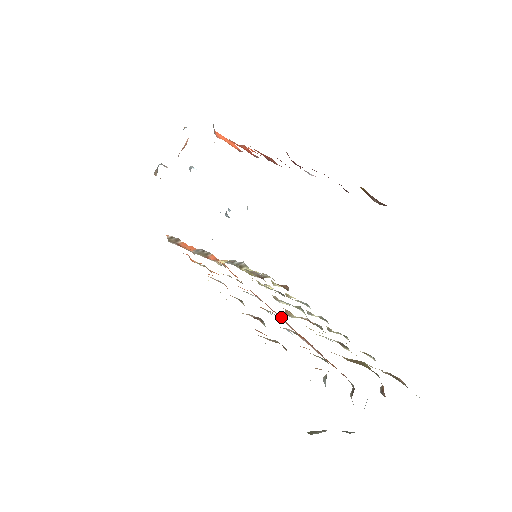
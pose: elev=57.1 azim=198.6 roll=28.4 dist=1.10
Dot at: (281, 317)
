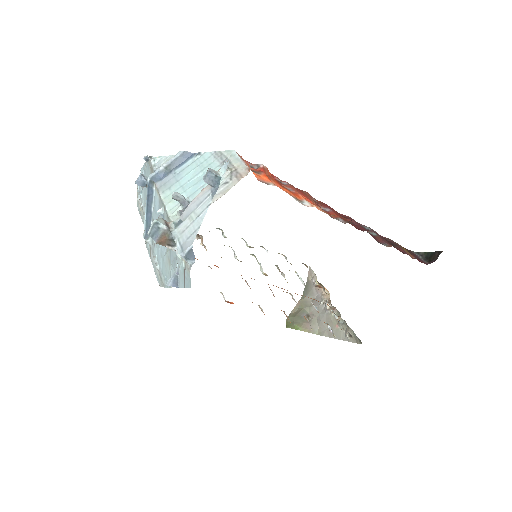
Dot at: (281, 288)
